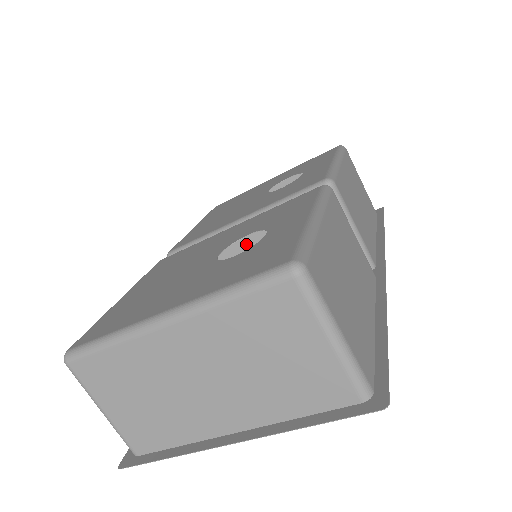
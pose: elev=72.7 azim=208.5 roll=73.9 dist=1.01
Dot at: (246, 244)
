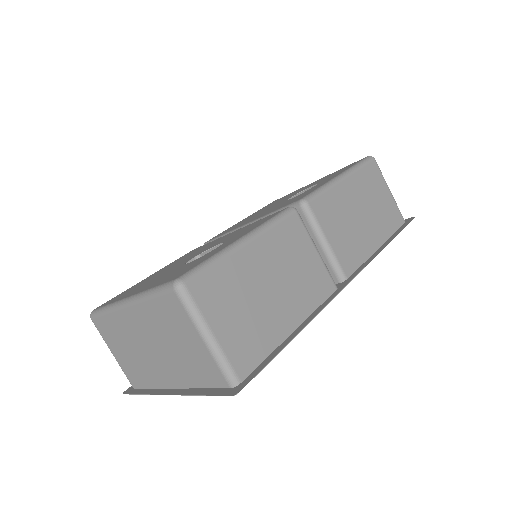
Dot at: occluded
